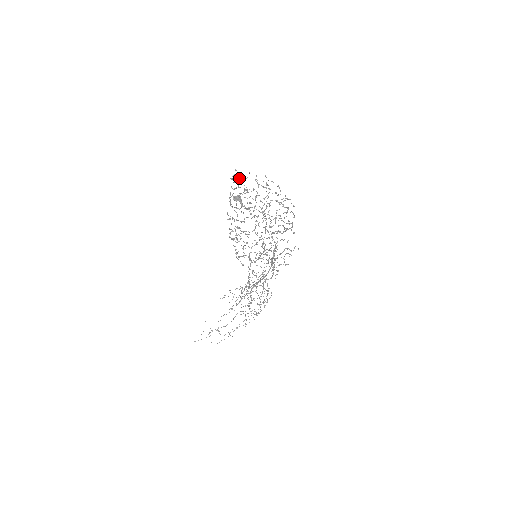
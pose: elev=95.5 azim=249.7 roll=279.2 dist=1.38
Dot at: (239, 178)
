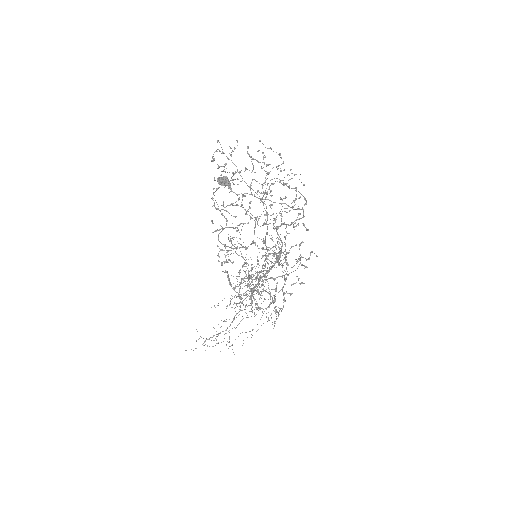
Dot at: (224, 153)
